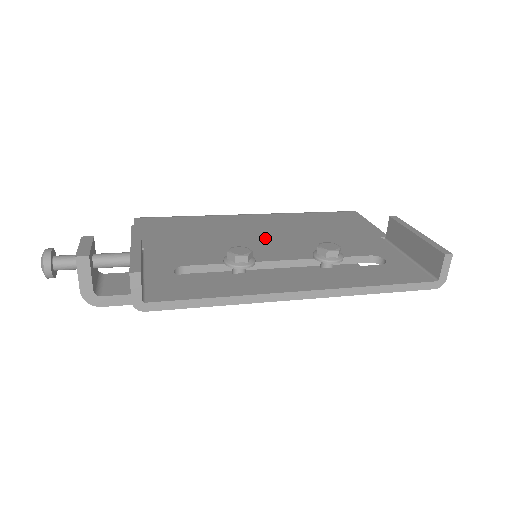
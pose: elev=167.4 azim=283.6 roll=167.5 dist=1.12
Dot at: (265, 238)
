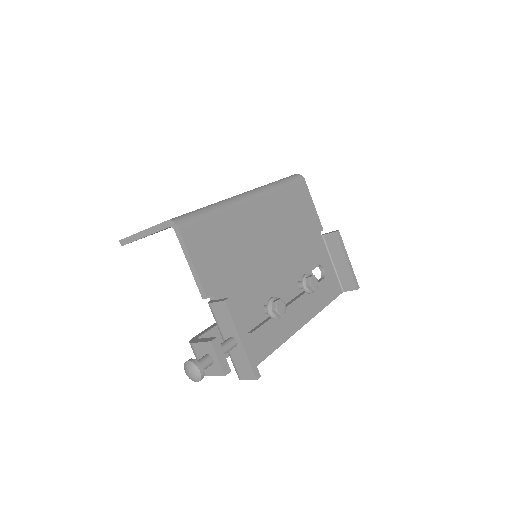
Dot at: (271, 252)
